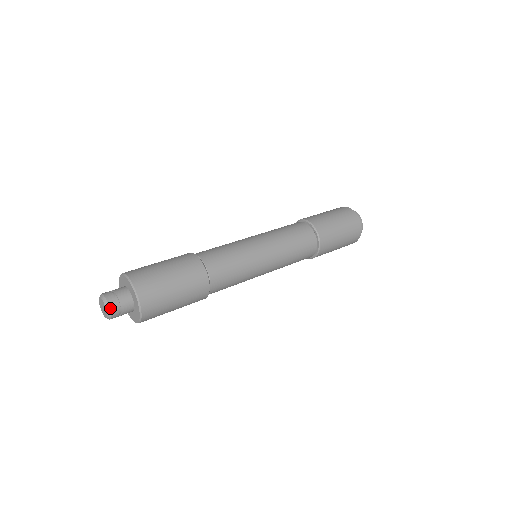
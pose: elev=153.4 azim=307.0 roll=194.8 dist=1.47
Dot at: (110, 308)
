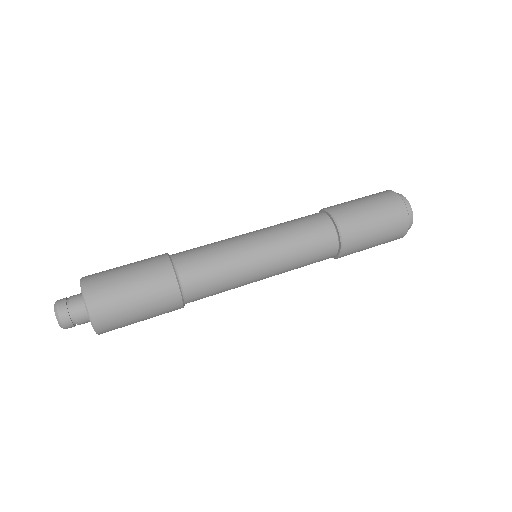
Dot at: (65, 328)
